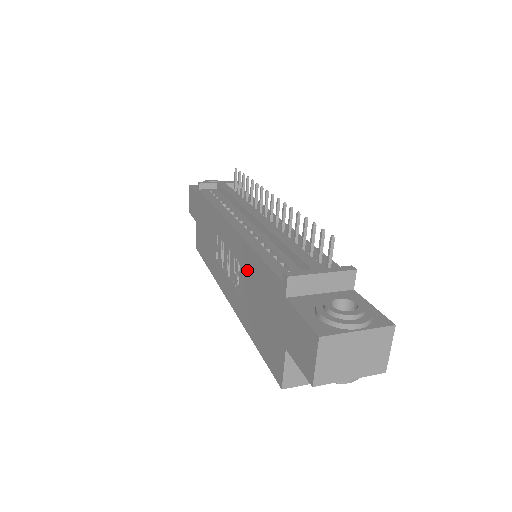
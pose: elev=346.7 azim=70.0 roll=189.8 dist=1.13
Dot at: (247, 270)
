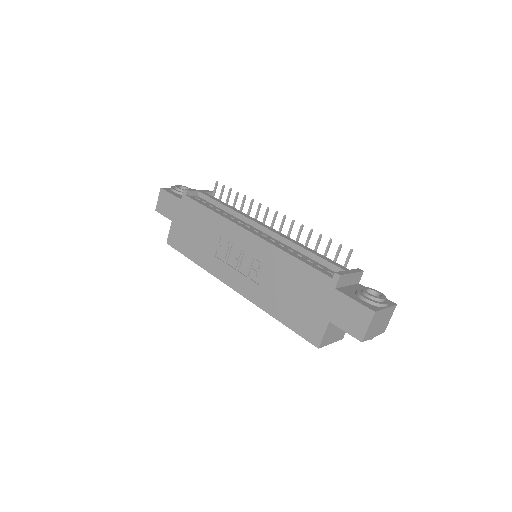
Dot at: (276, 268)
